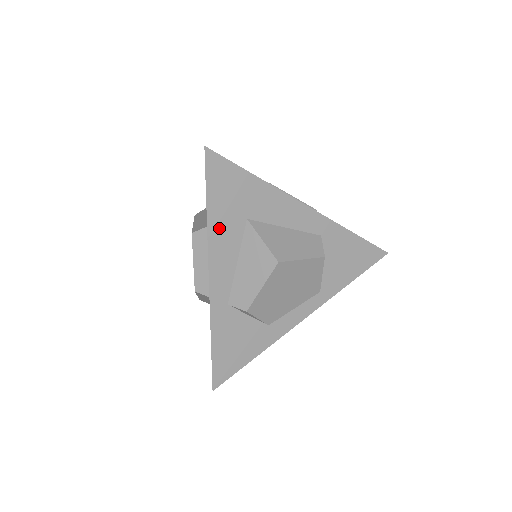
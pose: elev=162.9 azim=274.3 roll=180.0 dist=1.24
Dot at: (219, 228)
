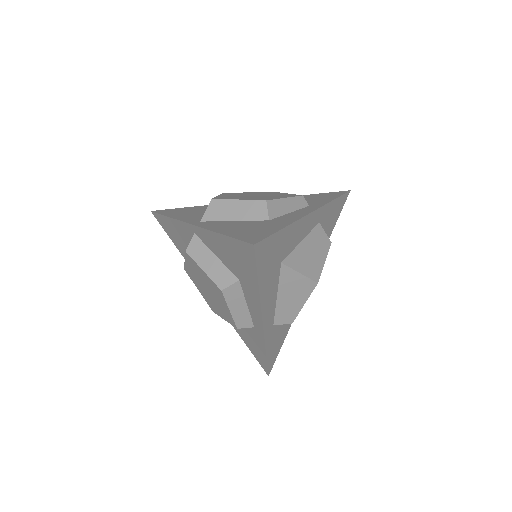
Dot at: (266, 288)
